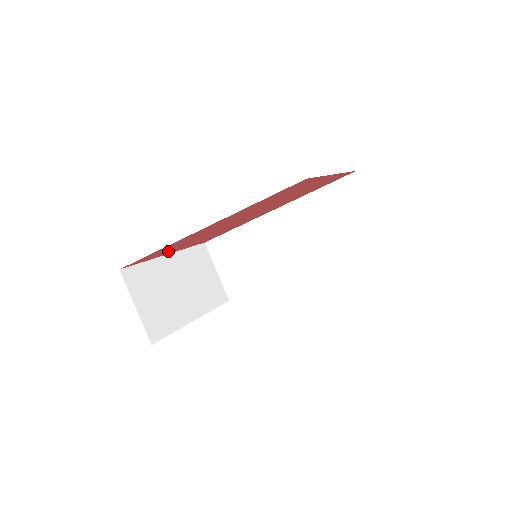
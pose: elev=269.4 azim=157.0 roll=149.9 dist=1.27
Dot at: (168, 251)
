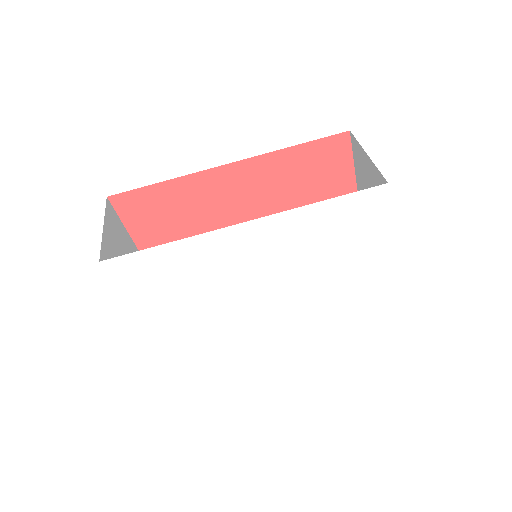
Dot at: (156, 234)
